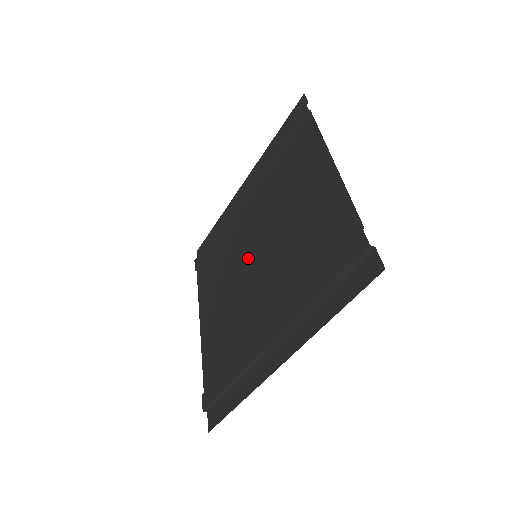
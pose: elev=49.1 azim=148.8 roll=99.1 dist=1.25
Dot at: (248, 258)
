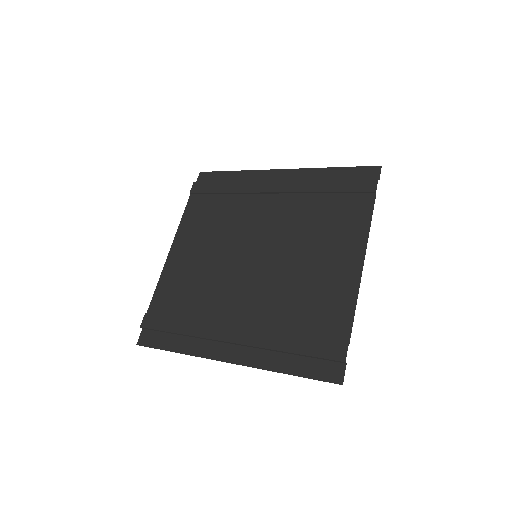
Dot at: (248, 249)
